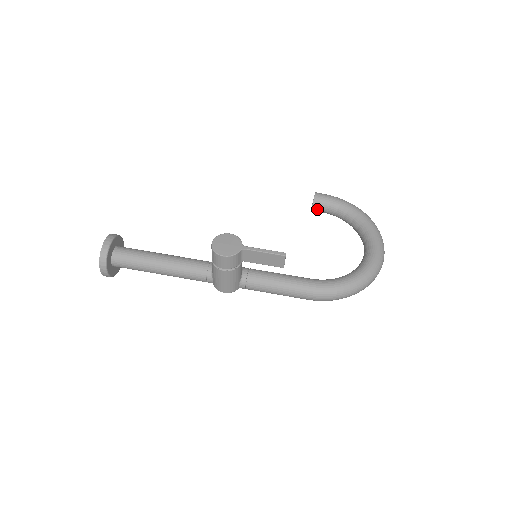
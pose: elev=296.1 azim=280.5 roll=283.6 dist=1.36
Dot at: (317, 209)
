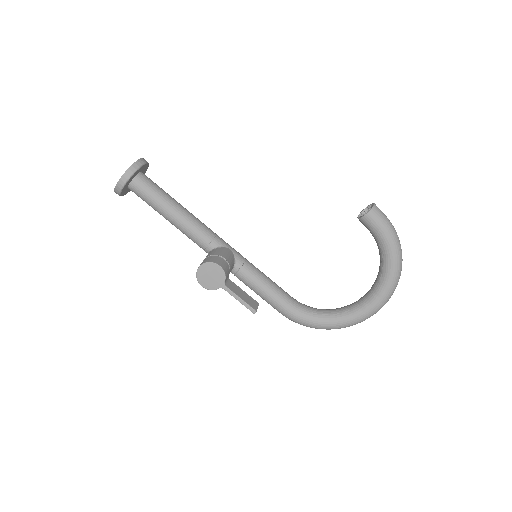
Dot at: (362, 222)
